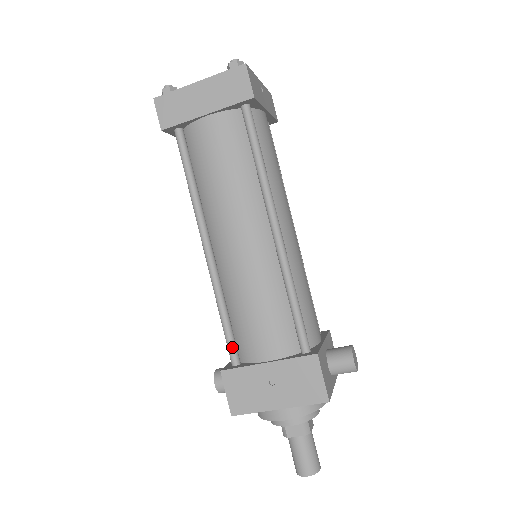
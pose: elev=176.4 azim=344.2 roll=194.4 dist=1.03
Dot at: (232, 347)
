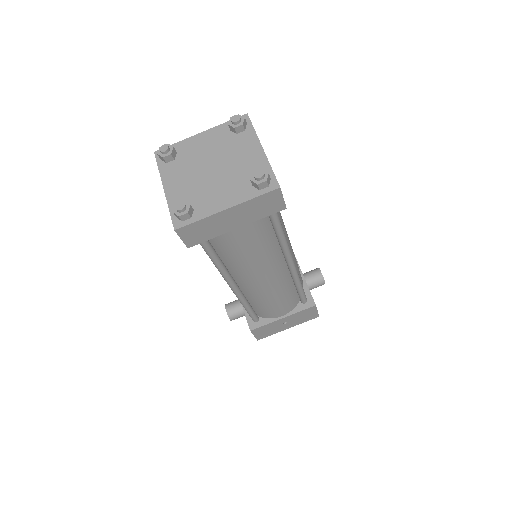
Dot at: (255, 317)
